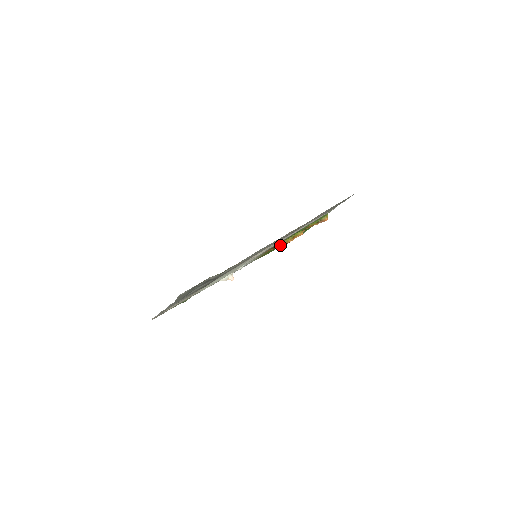
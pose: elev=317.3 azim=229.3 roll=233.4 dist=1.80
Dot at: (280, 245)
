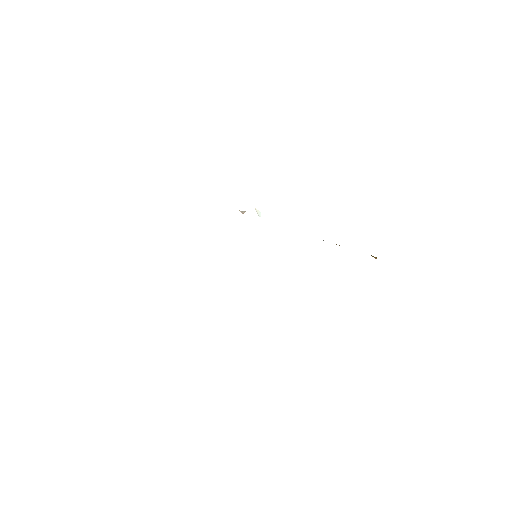
Dot at: occluded
